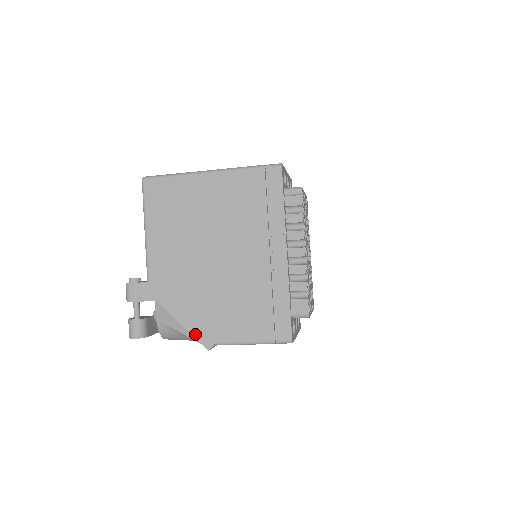
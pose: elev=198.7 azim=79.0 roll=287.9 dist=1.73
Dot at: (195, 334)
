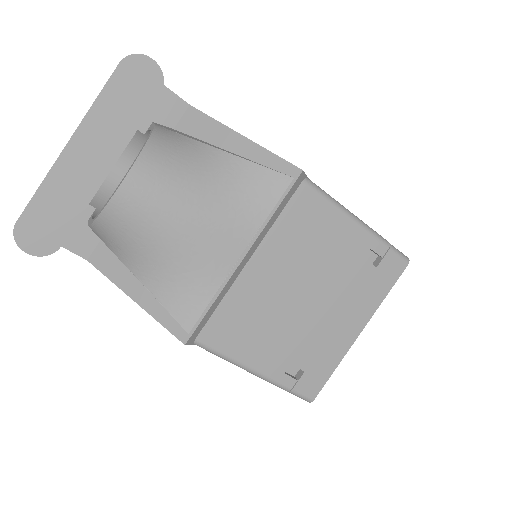
Dot at: (269, 151)
